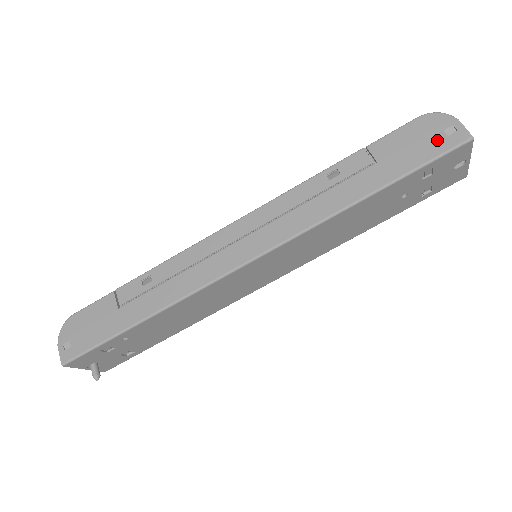
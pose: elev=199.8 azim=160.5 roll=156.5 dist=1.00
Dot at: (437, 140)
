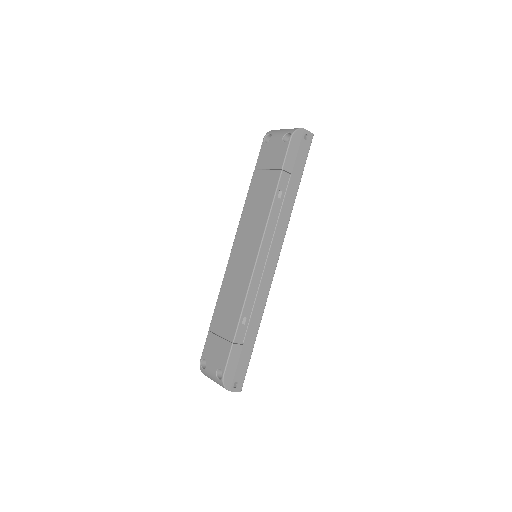
Dot at: (304, 145)
